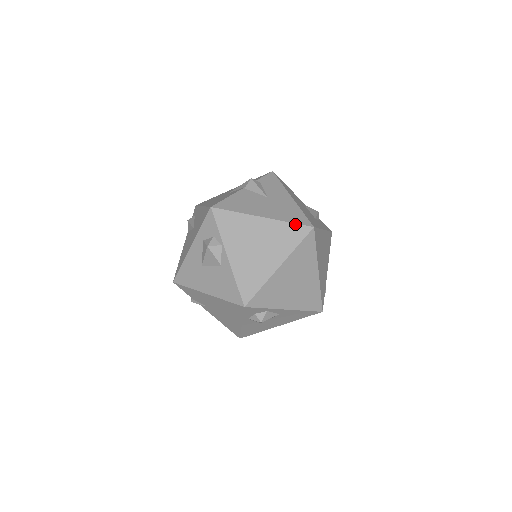
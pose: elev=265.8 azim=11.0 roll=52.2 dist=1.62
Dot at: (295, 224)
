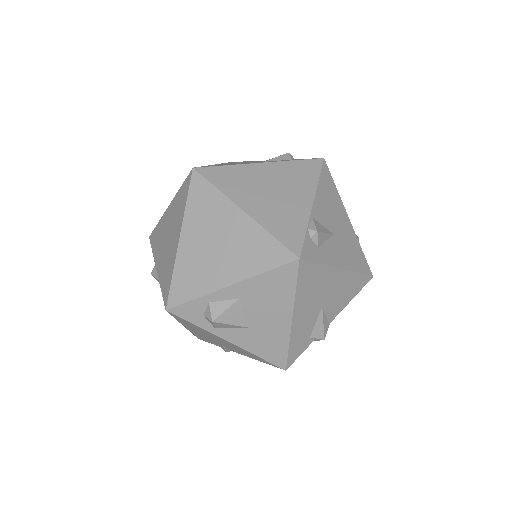
Dot at: (183, 183)
